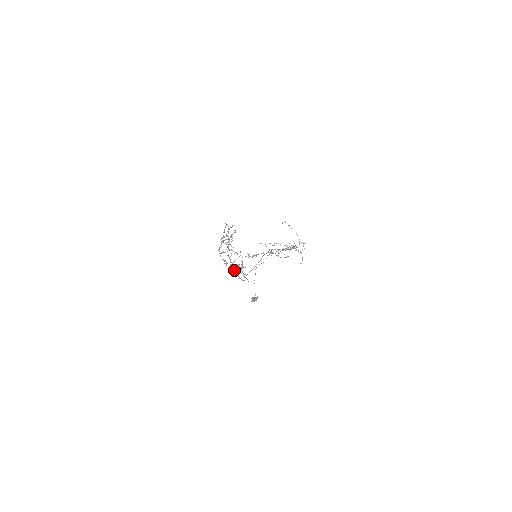
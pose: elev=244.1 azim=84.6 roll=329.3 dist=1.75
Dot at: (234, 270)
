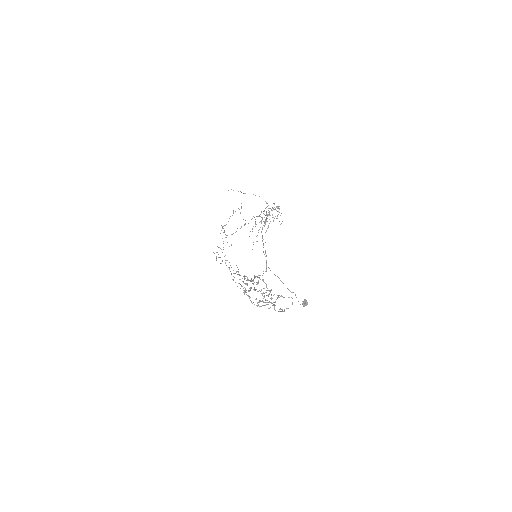
Dot at: (284, 310)
